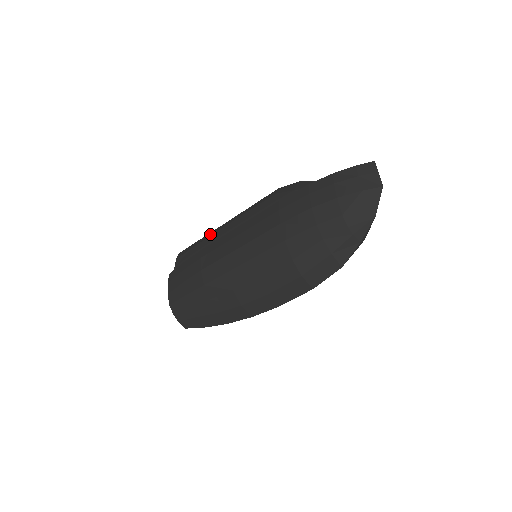
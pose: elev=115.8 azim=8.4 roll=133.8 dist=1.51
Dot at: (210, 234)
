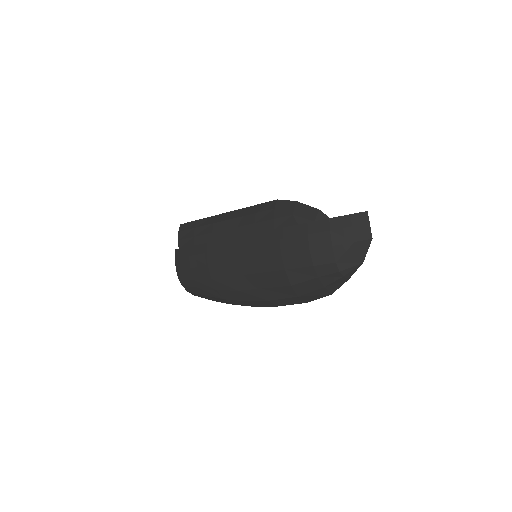
Dot at: (211, 220)
